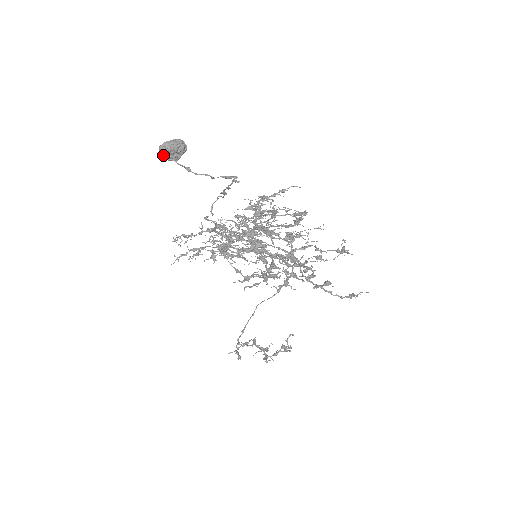
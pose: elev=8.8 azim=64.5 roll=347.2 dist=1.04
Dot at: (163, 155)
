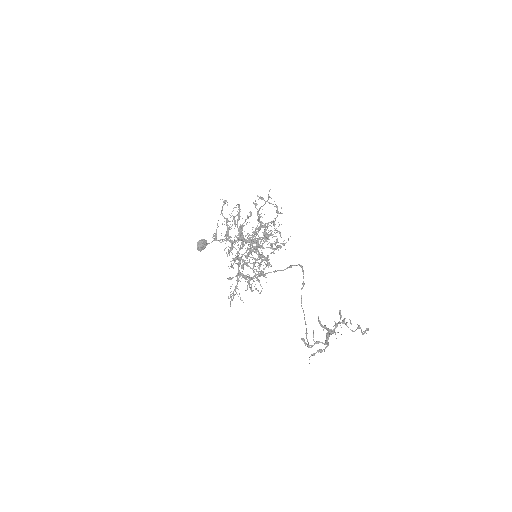
Dot at: (198, 247)
